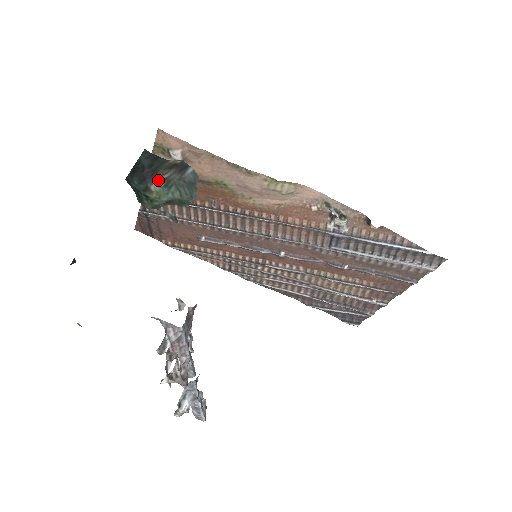
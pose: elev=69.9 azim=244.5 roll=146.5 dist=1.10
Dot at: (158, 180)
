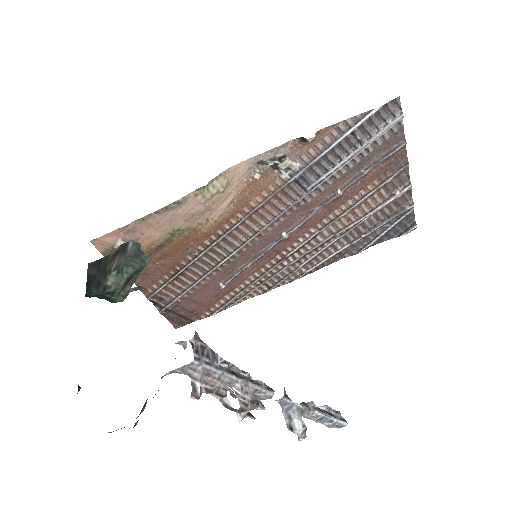
Dot at: (110, 274)
